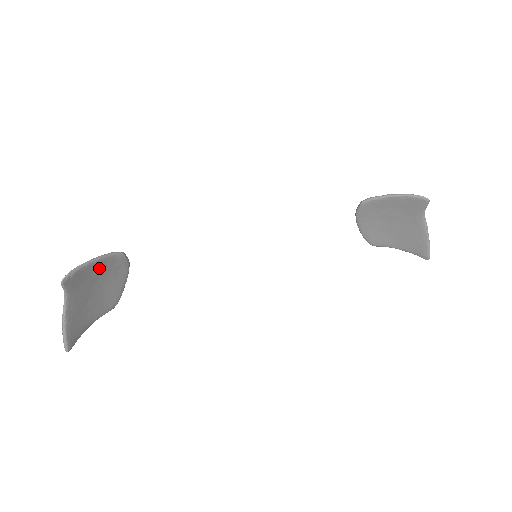
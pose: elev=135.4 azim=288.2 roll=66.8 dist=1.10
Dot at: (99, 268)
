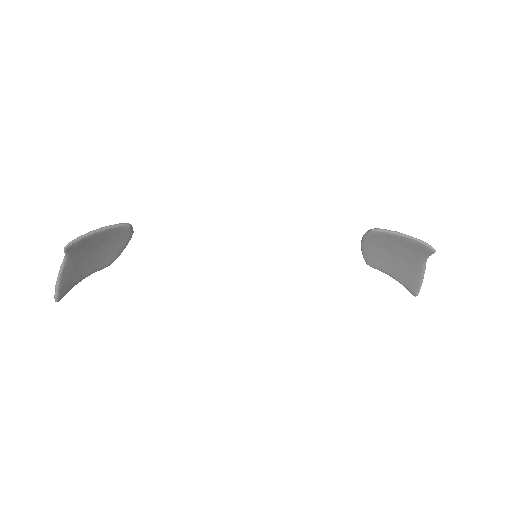
Dot at: (103, 236)
